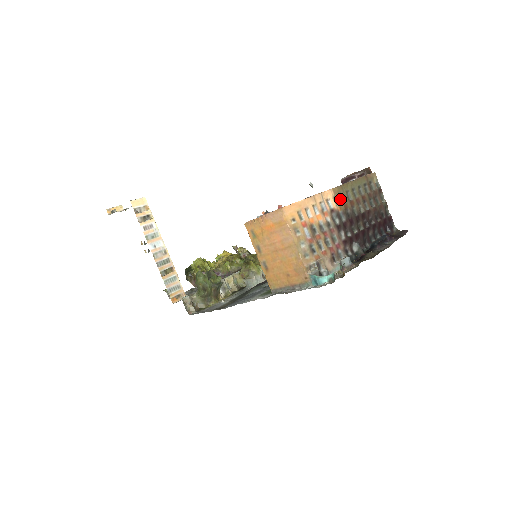
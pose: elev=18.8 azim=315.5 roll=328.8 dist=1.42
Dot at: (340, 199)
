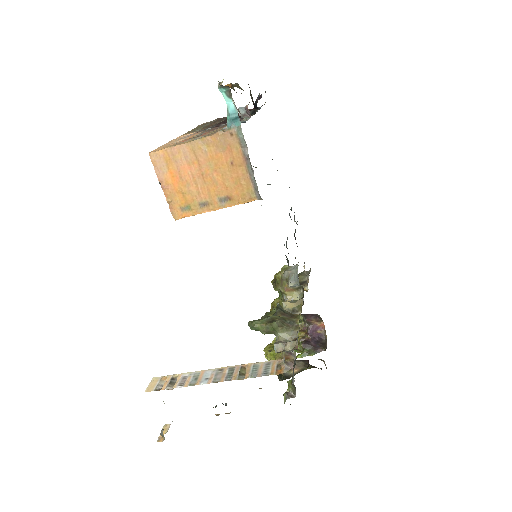
Dot at: occluded
